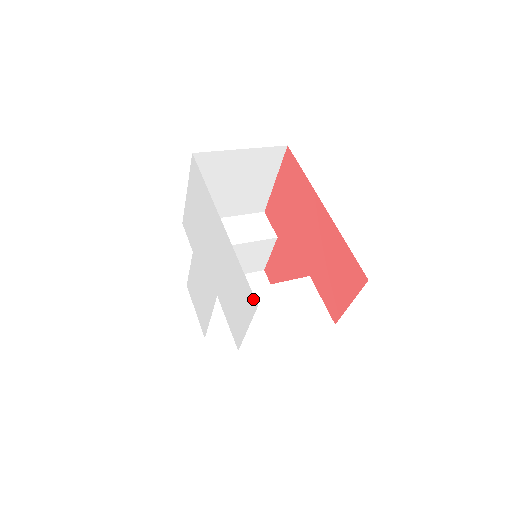
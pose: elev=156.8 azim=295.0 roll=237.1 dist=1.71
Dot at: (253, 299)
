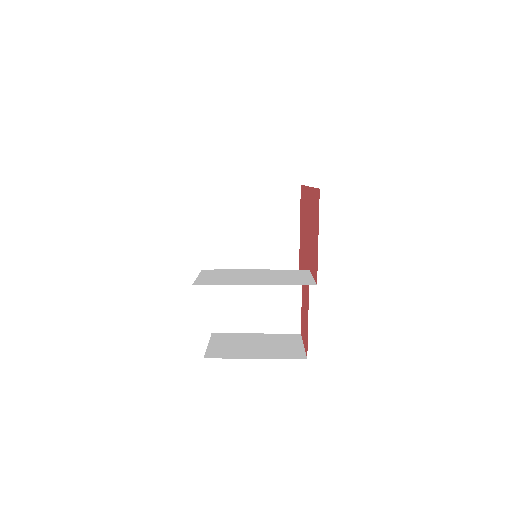
Dot at: occluded
